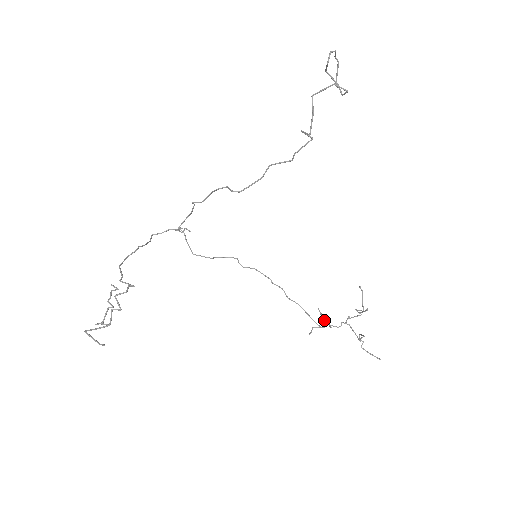
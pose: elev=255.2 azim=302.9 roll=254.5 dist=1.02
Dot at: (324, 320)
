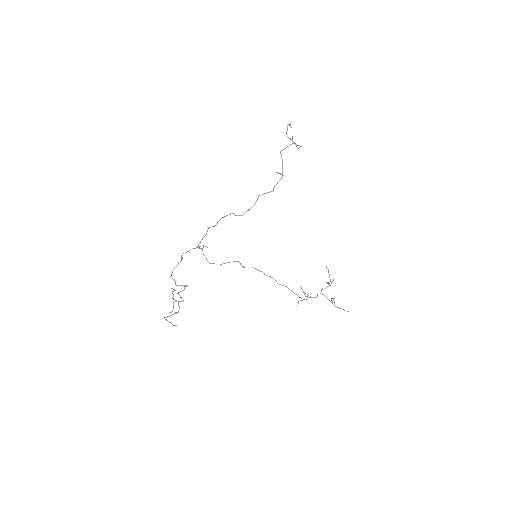
Dot at: occluded
